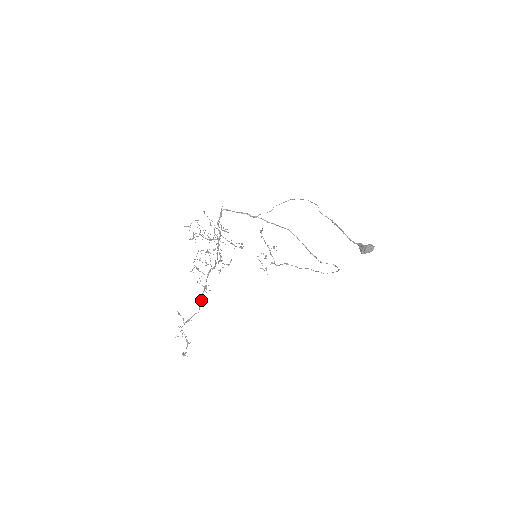
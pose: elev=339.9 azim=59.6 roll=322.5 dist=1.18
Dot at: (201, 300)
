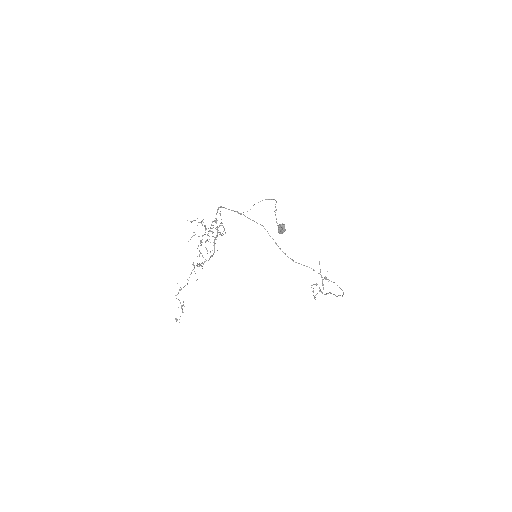
Dot at: (190, 274)
